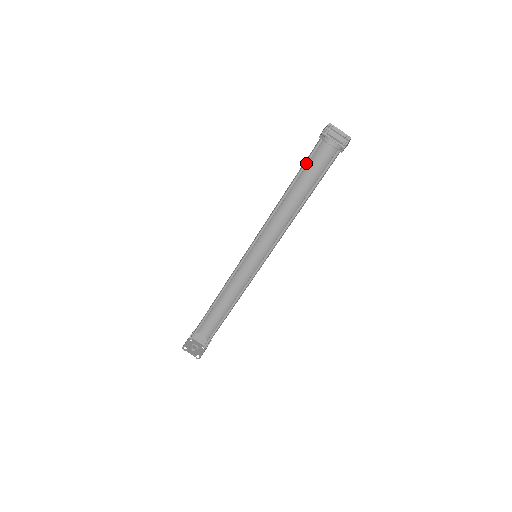
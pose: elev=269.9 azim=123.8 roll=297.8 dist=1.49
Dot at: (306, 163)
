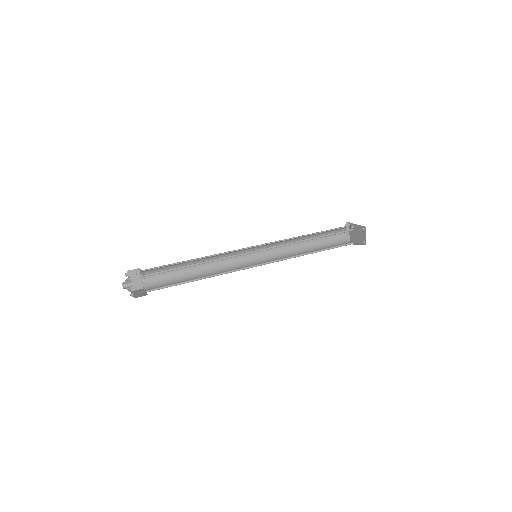
Dot at: (337, 233)
